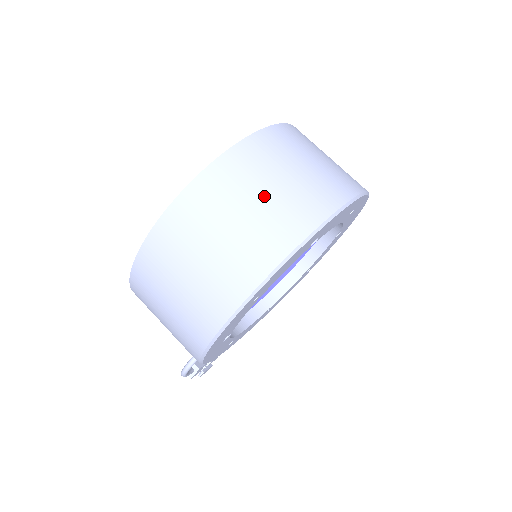
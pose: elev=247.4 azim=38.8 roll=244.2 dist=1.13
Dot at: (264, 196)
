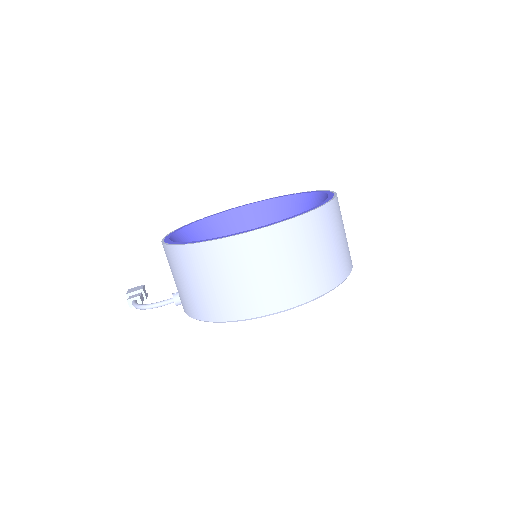
Dot at: (327, 249)
